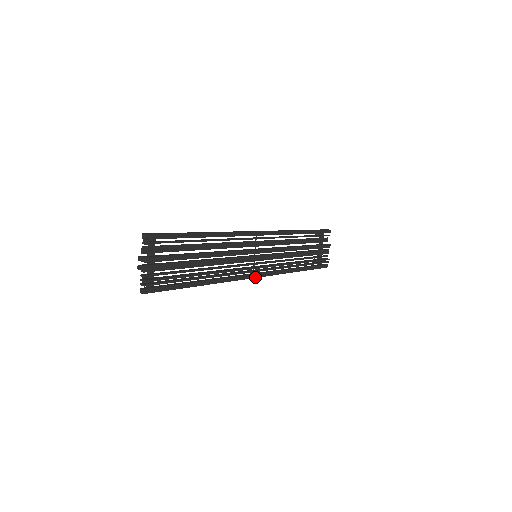
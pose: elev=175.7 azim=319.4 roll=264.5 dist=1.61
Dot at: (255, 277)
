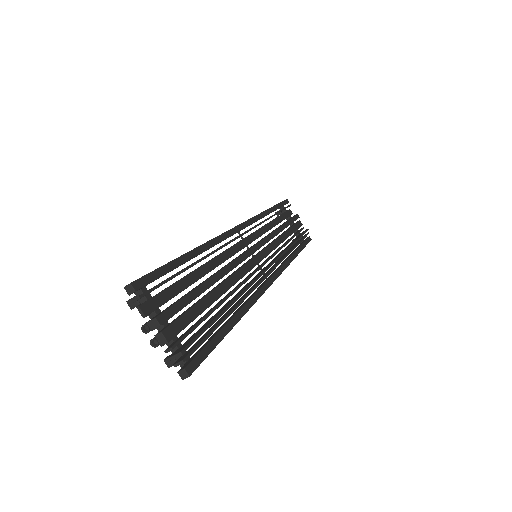
Dot at: (273, 281)
